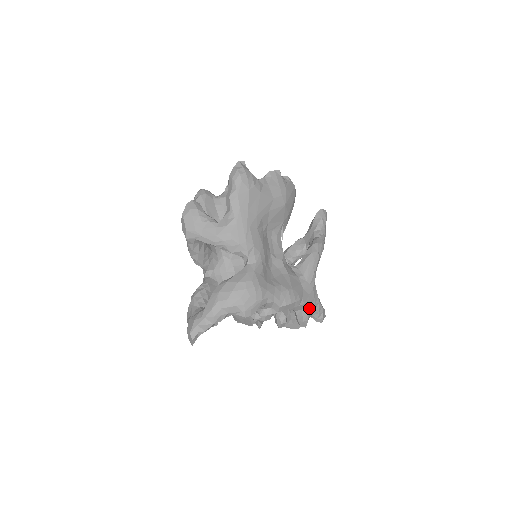
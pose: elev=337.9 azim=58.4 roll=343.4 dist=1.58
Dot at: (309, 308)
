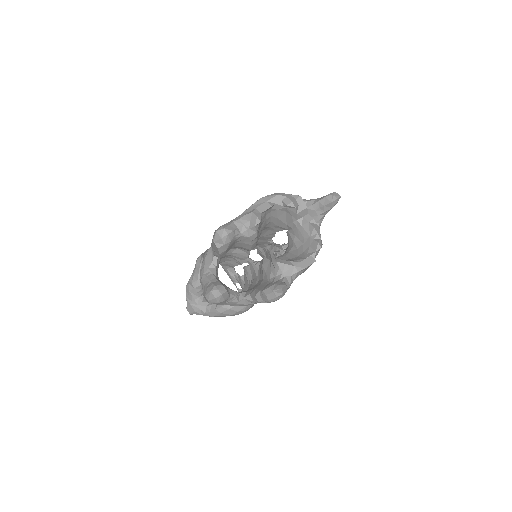
Dot at: occluded
